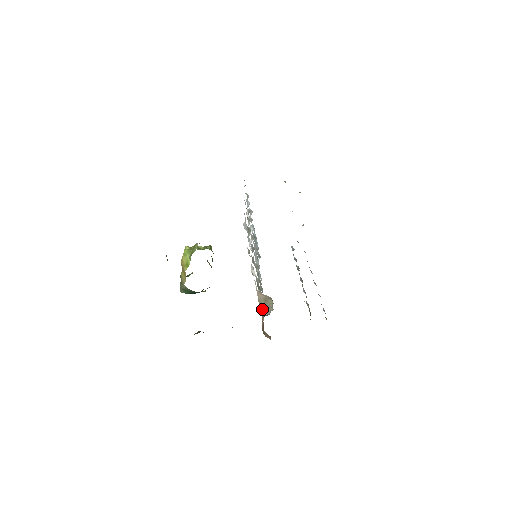
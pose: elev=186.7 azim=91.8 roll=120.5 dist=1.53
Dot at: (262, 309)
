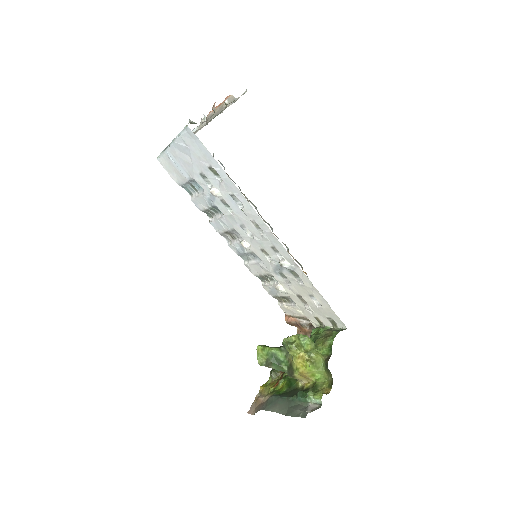
Dot at: (298, 318)
